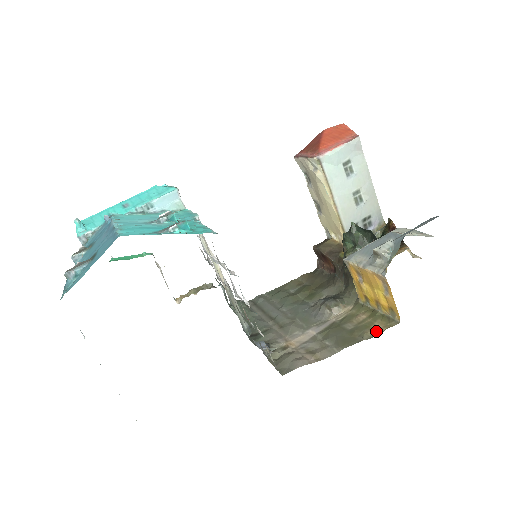
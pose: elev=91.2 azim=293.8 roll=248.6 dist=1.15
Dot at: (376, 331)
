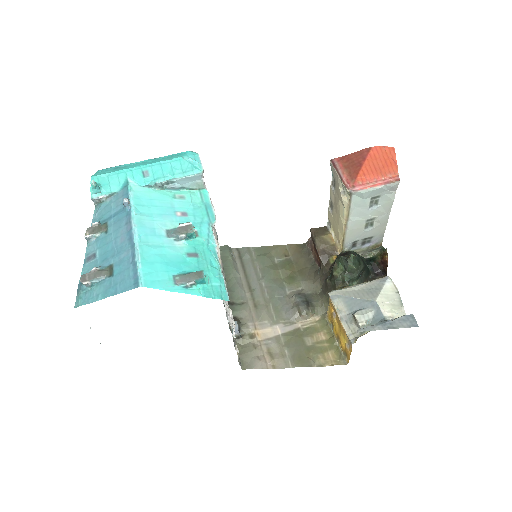
Dot at: (327, 361)
